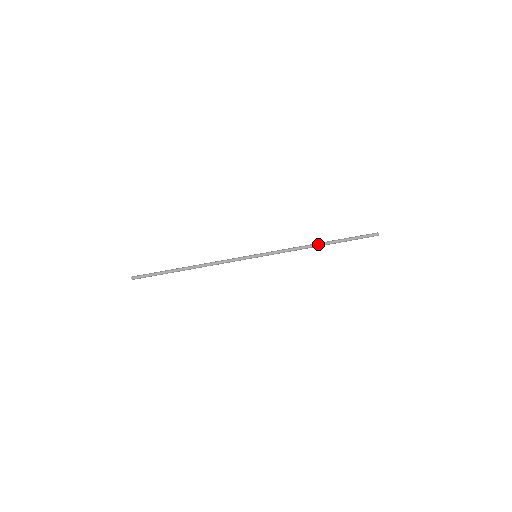
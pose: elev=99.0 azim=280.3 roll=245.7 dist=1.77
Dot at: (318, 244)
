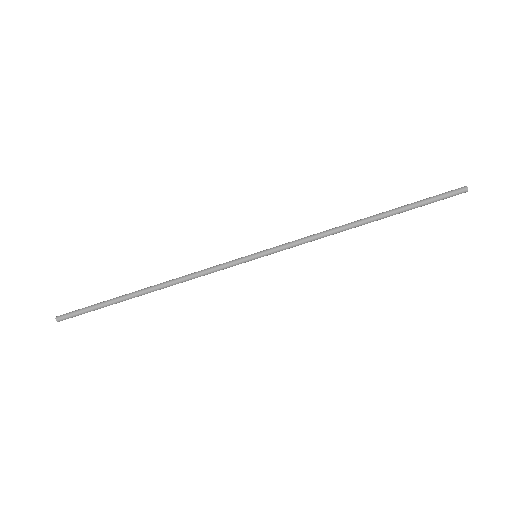
Dot at: occluded
